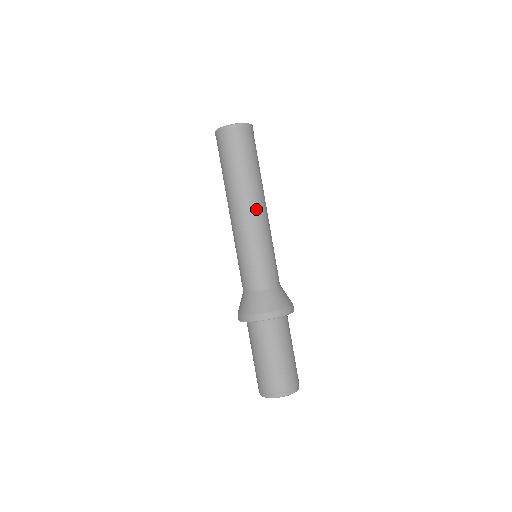
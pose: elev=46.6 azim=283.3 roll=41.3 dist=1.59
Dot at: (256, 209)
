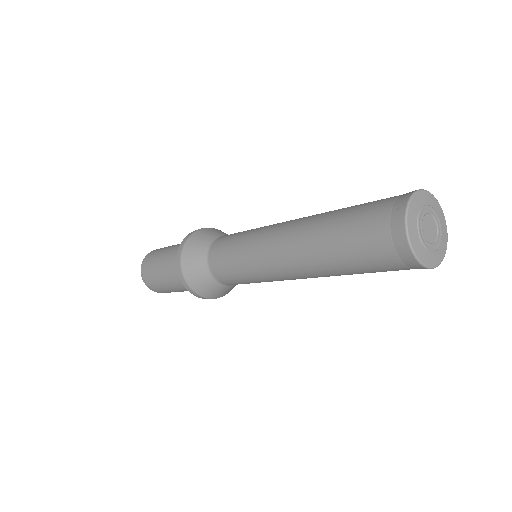
Dot at: occluded
